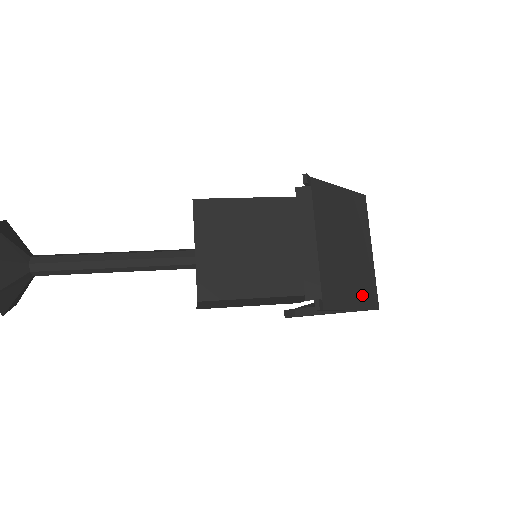
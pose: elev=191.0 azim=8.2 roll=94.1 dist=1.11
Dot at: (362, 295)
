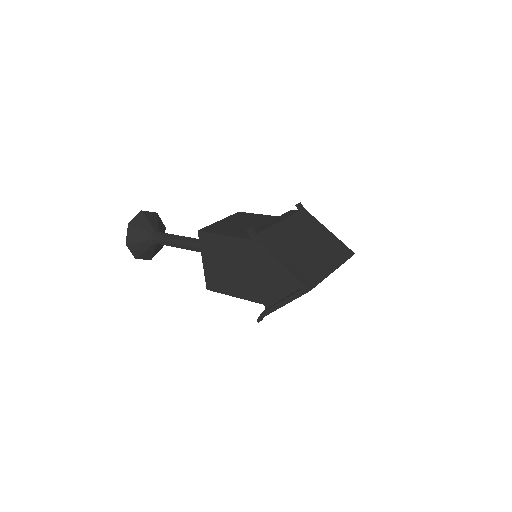
Dot at: (298, 269)
